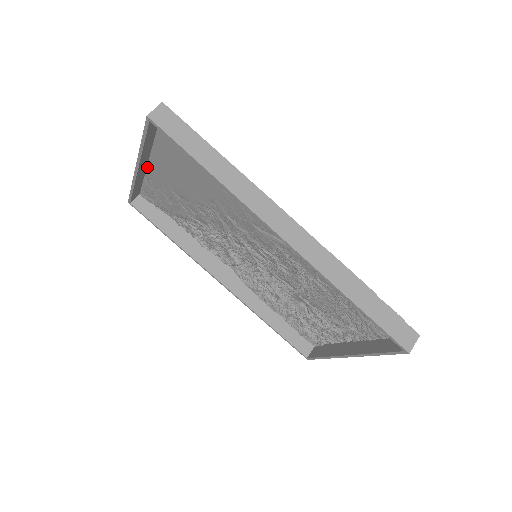
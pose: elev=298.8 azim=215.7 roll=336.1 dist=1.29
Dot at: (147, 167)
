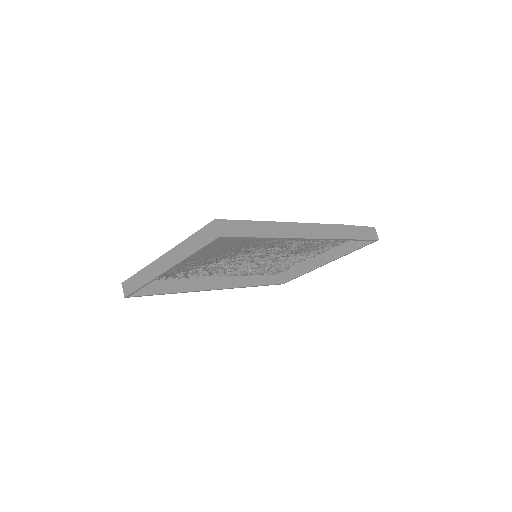
Dot at: occluded
